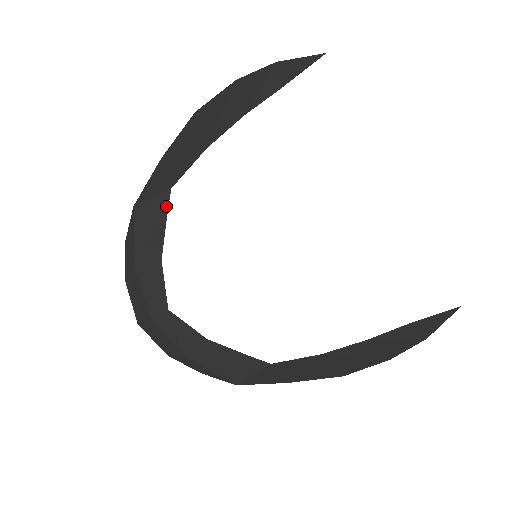
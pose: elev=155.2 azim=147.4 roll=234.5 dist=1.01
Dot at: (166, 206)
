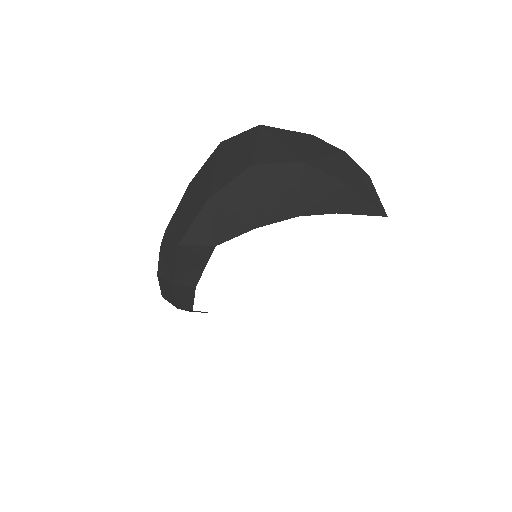
Dot at: (208, 257)
